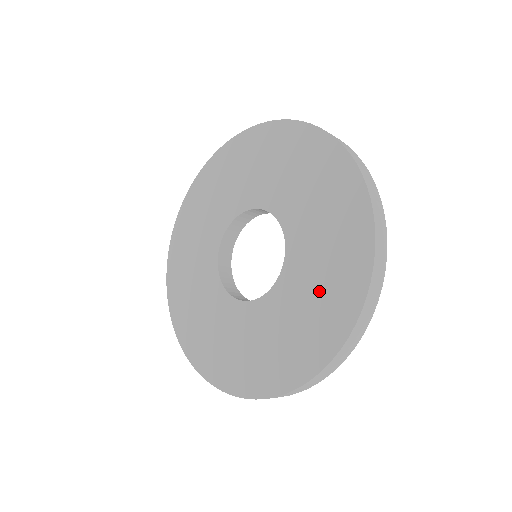
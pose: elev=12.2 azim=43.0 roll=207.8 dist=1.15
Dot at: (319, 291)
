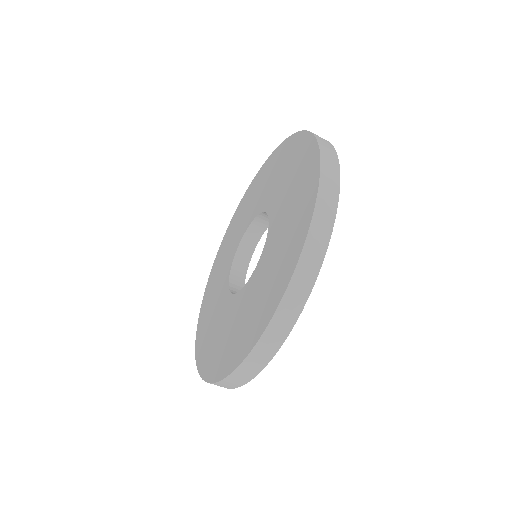
Dot at: (293, 182)
